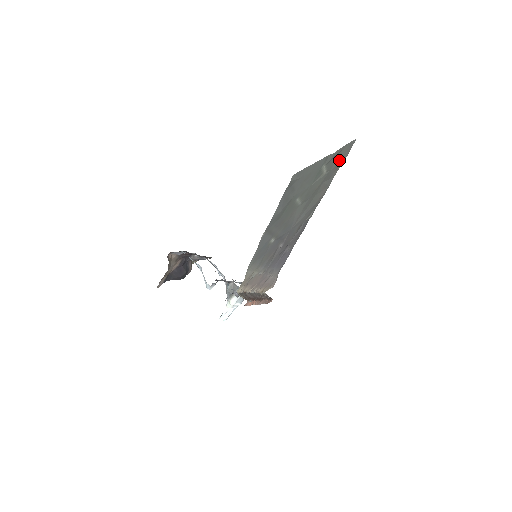
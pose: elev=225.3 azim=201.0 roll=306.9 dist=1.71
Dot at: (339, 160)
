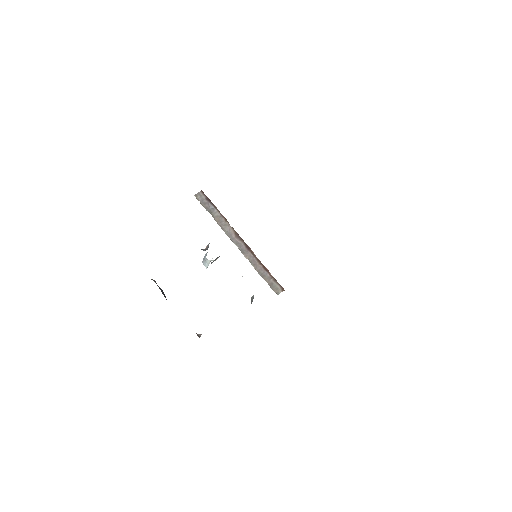
Dot at: occluded
